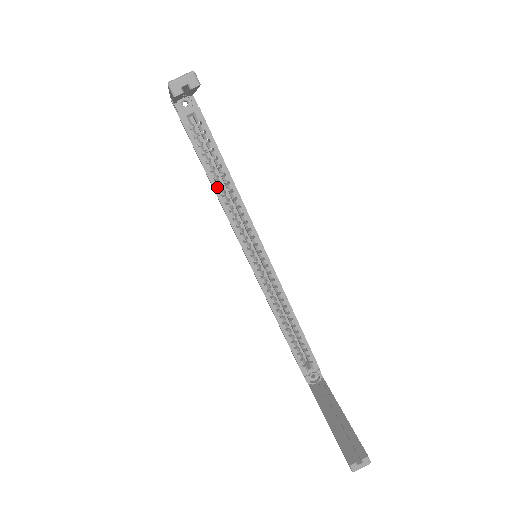
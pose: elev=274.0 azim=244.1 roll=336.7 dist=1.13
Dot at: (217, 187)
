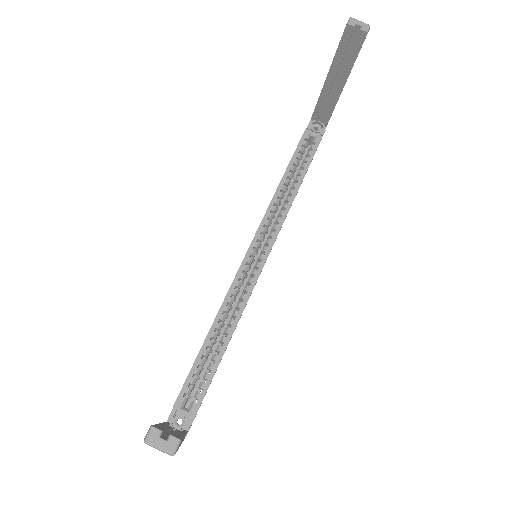
Dot at: (284, 183)
